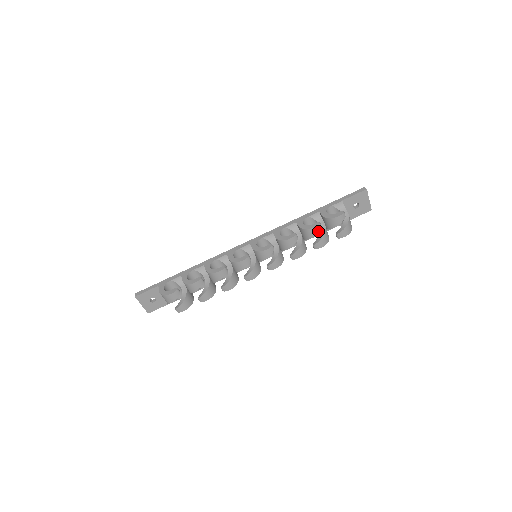
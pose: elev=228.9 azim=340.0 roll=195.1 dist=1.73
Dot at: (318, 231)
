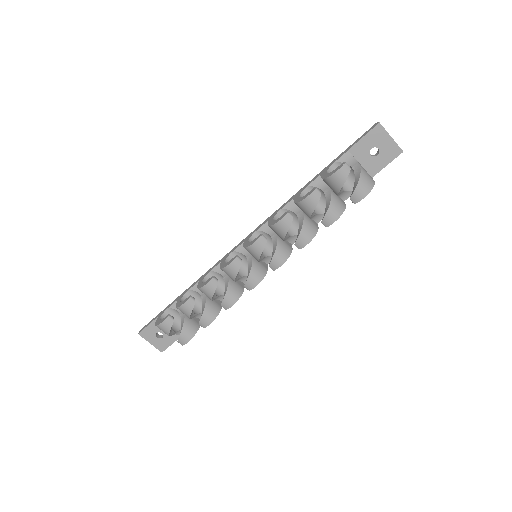
Dot at: (317, 200)
